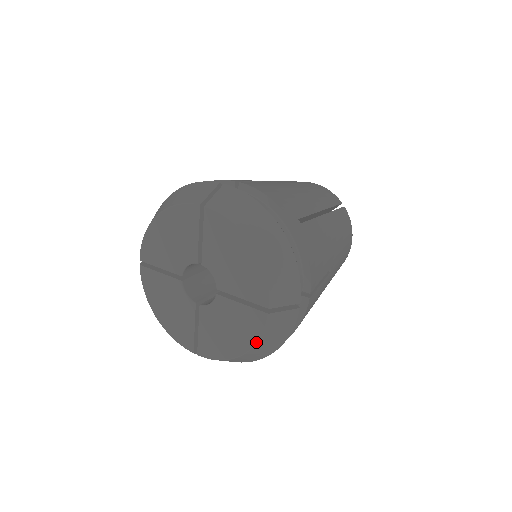
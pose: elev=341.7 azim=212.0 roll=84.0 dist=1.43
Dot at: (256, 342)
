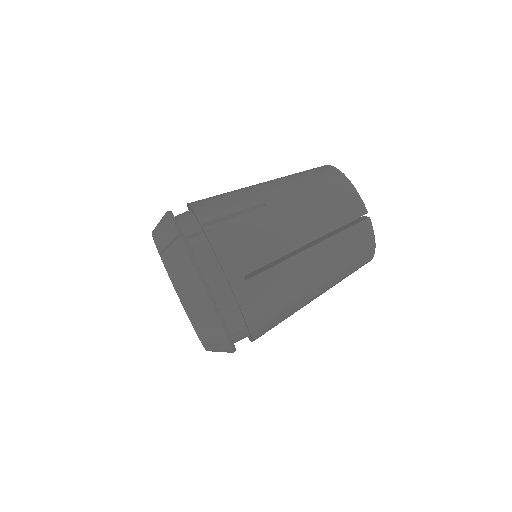
Dot at: occluded
